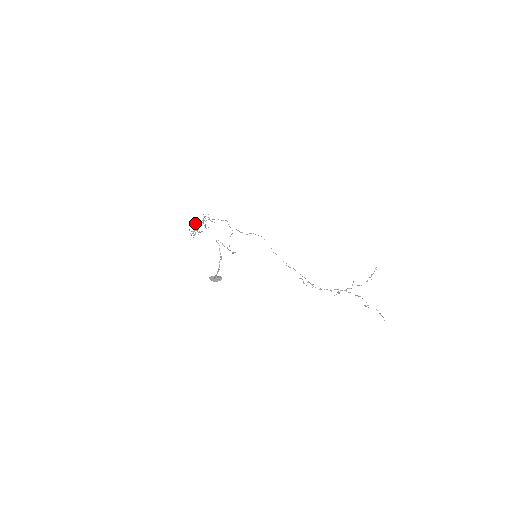
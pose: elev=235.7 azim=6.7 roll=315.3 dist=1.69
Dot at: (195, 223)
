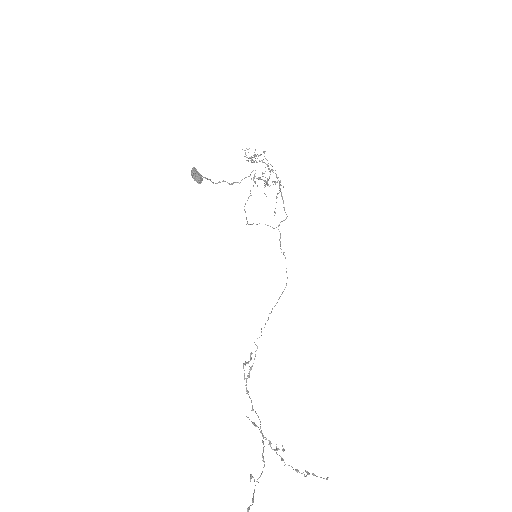
Dot at: (265, 151)
